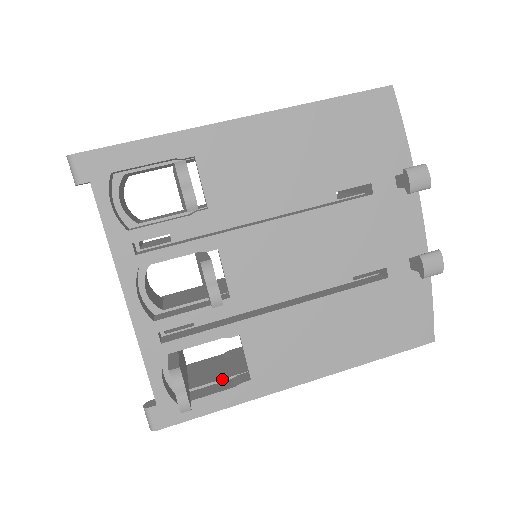
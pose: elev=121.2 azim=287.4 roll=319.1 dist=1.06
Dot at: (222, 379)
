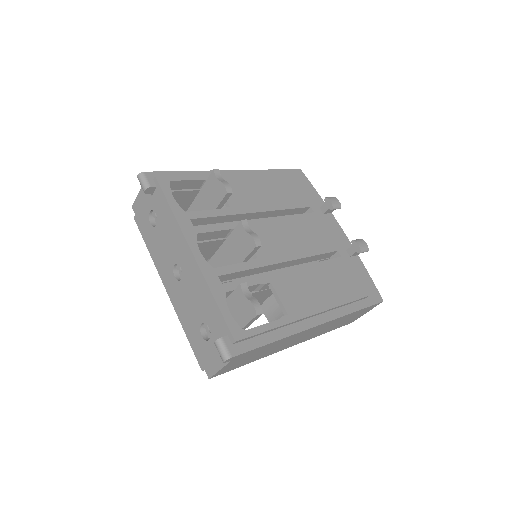
Dot at: occluded
